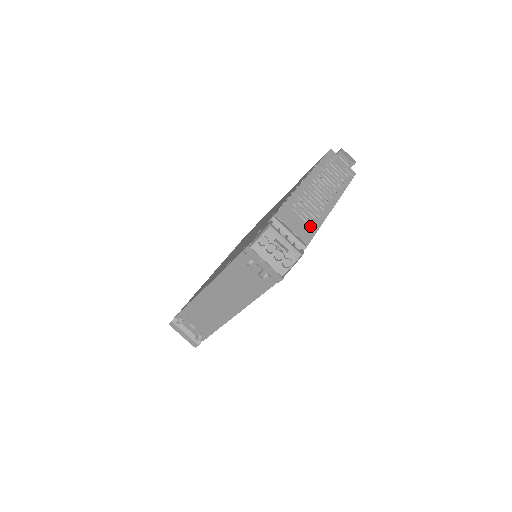
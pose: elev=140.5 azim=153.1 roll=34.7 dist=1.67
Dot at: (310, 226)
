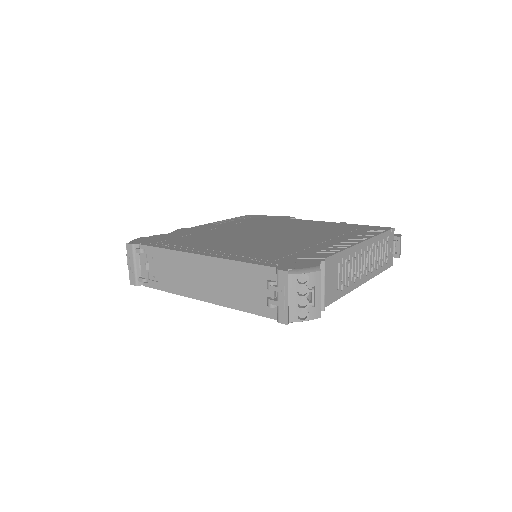
Dot at: (338, 290)
